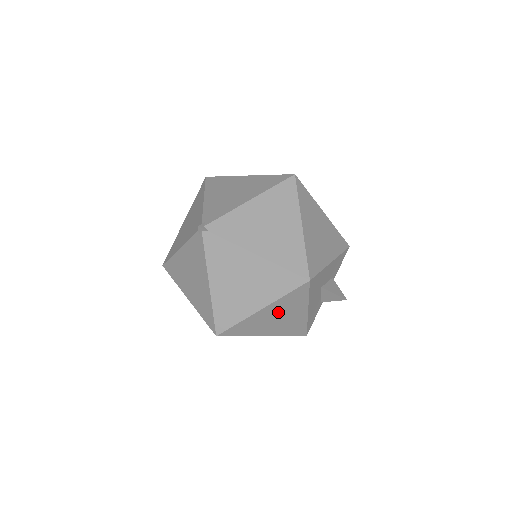
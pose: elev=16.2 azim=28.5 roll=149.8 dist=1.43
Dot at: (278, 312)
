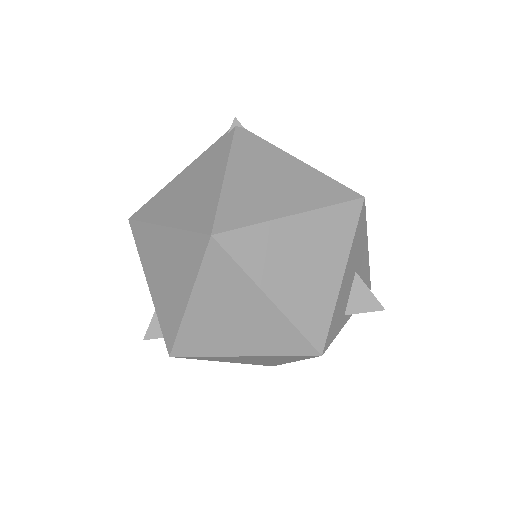
Dot at: (309, 243)
